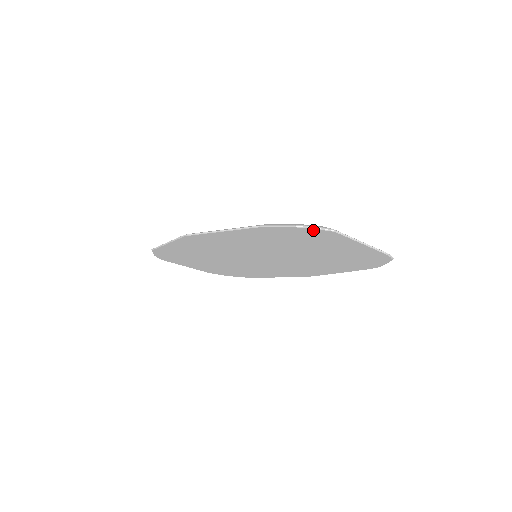
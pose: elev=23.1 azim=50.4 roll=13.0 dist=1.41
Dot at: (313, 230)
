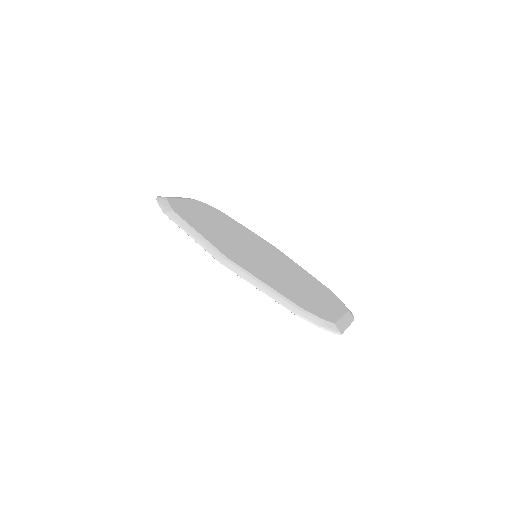
Dot at: (328, 329)
